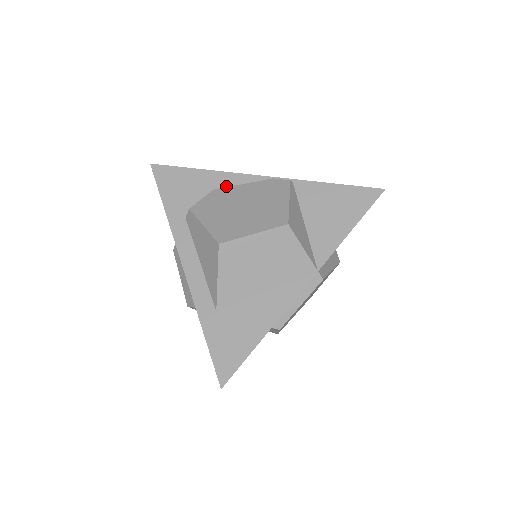
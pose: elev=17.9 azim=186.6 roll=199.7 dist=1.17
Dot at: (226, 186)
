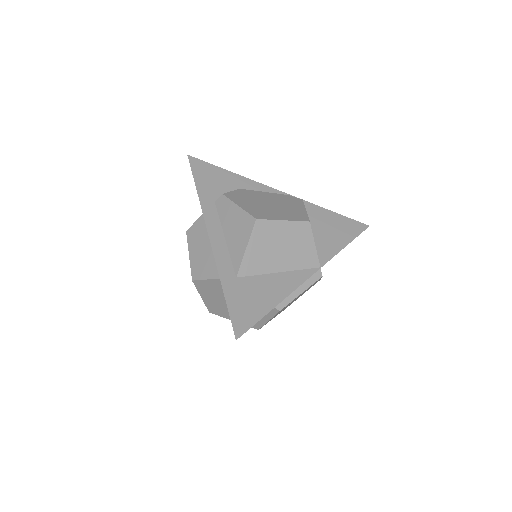
Dot at: (251, 189)
